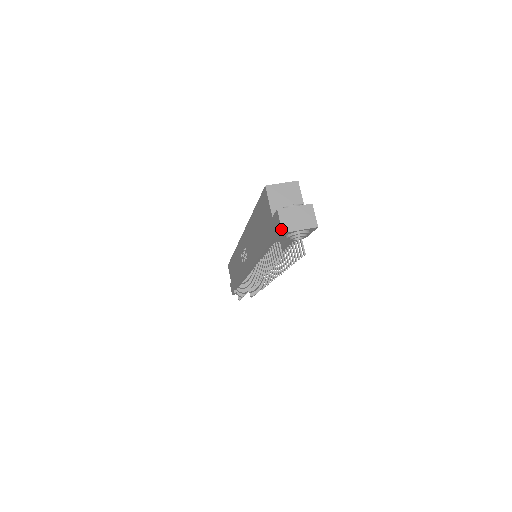
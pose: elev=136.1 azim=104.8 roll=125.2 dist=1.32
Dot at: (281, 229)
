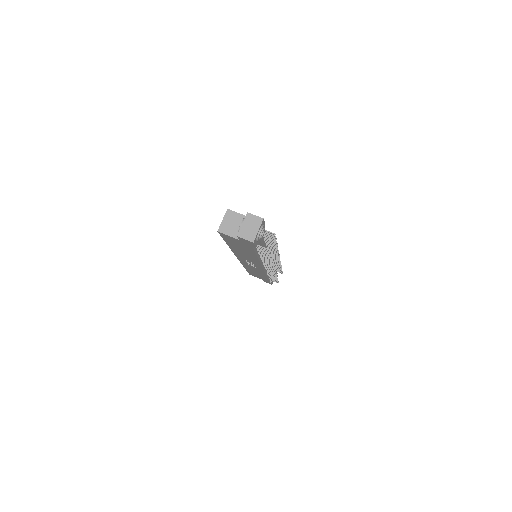
Dot at: (250, 242)
